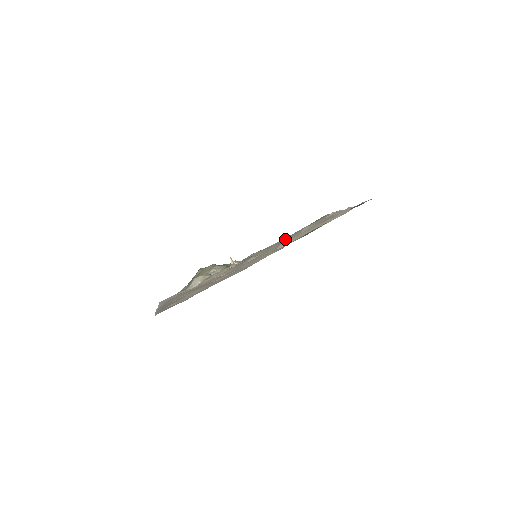
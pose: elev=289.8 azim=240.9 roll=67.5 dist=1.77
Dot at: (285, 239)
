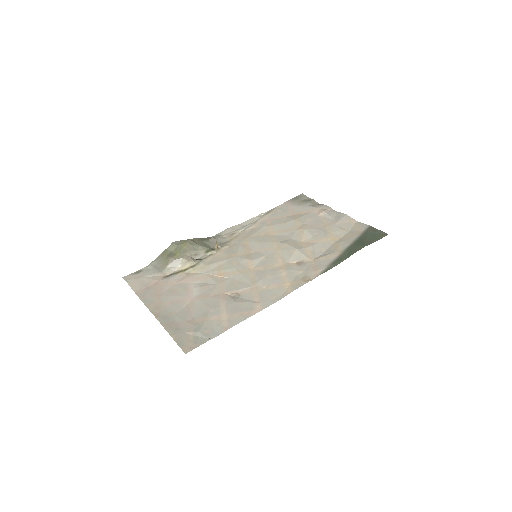
Dot at: (292, 247)
